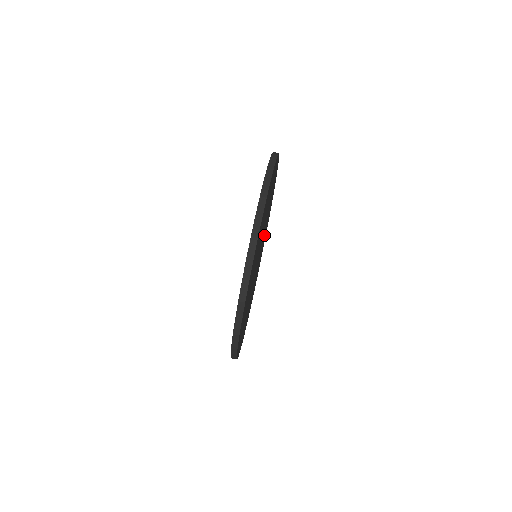
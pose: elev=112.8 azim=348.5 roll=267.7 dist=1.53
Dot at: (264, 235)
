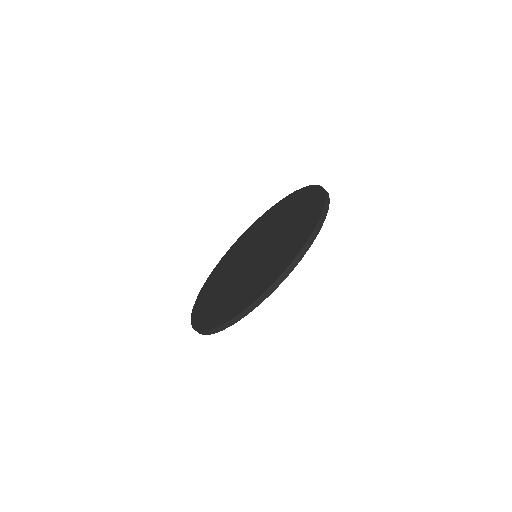
Dot at: occluded
